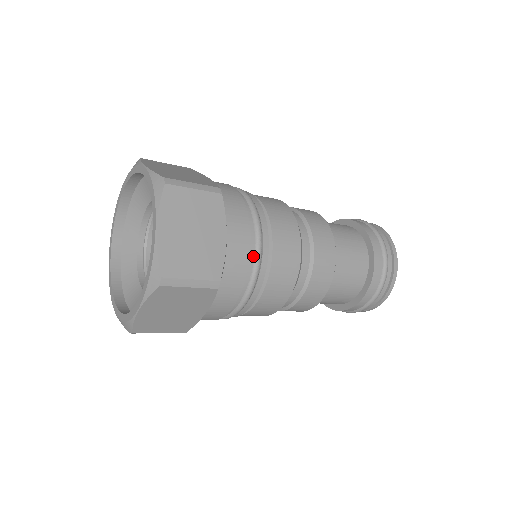
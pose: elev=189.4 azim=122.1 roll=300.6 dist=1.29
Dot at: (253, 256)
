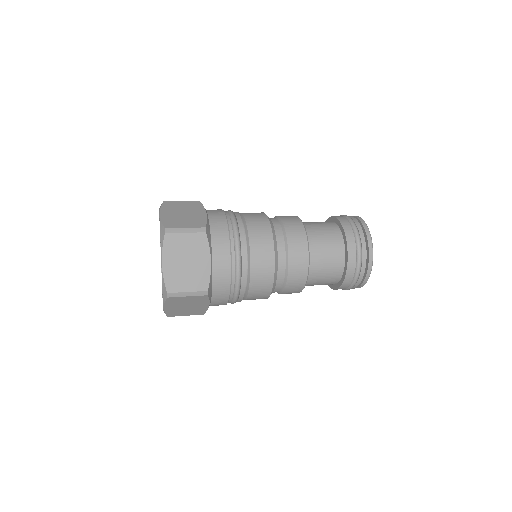
Dot at: (234, 269)
